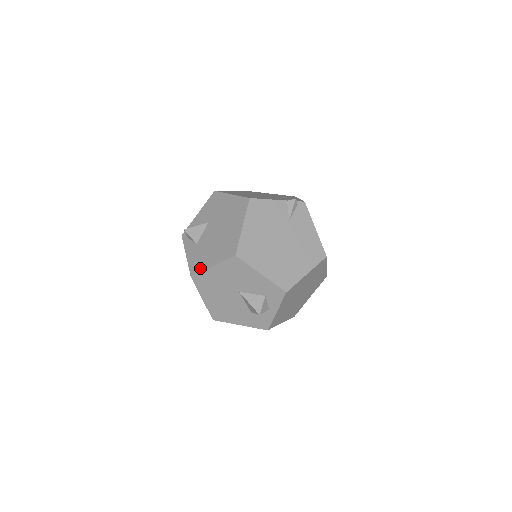
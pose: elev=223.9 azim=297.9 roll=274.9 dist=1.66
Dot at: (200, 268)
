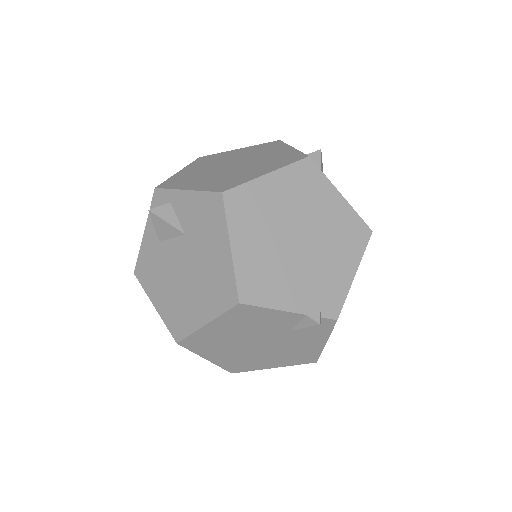
Dot at: (145, 284)
